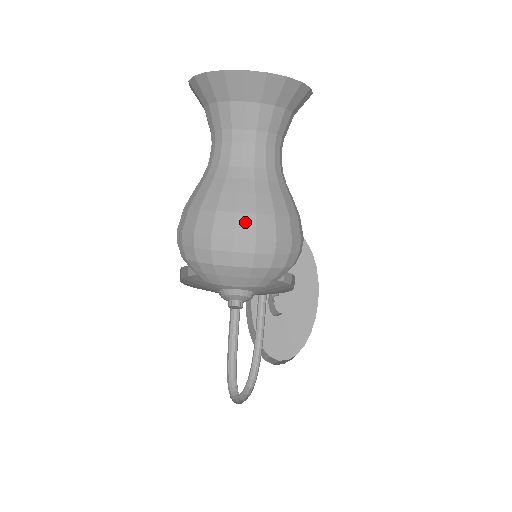
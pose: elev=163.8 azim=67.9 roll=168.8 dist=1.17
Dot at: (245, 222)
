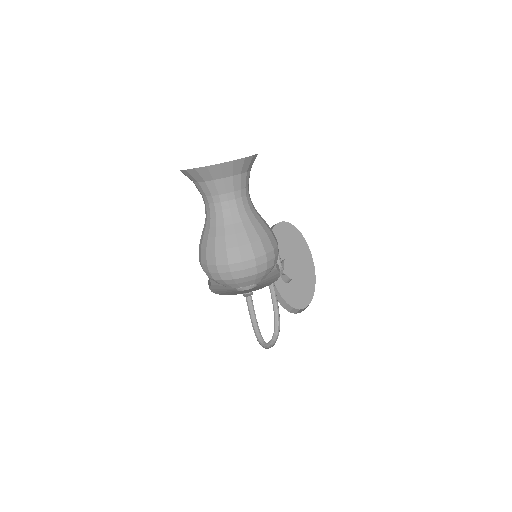
Dot at: (233, 253)
